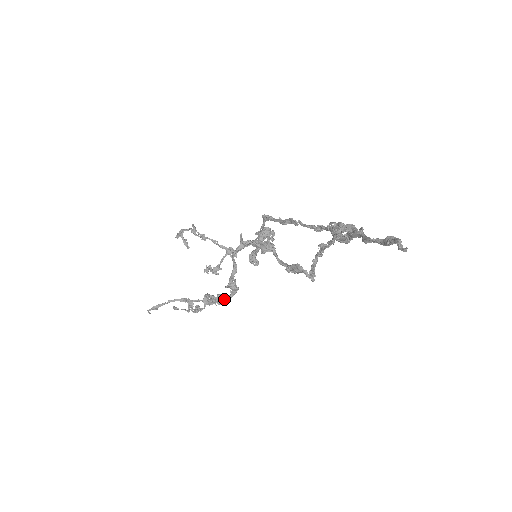
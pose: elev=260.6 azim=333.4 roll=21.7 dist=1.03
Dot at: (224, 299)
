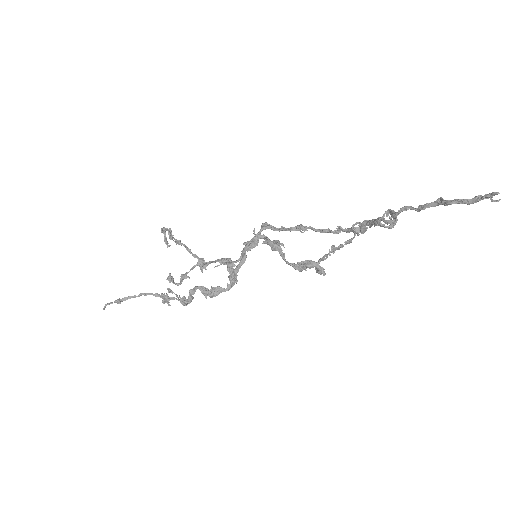
Dot at: (218, 292)
